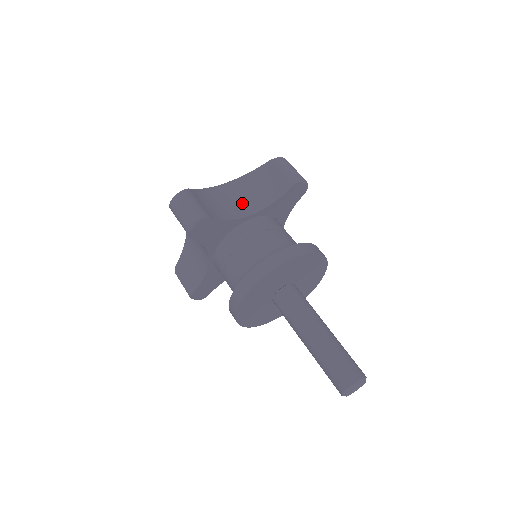
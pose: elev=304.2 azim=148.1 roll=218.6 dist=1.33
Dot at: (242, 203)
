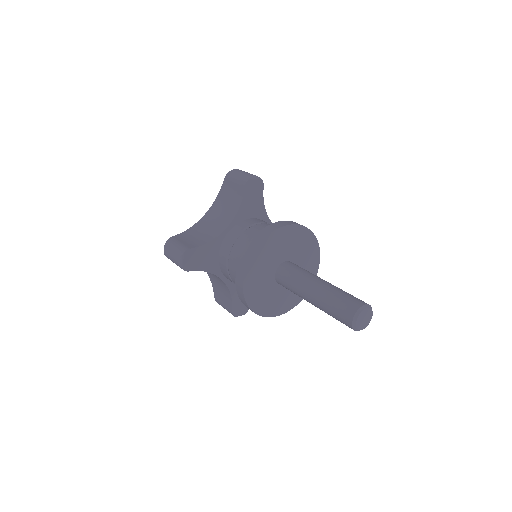
Dot at: occluded
